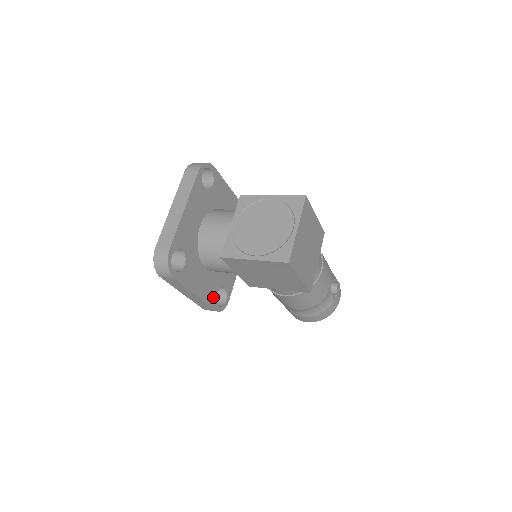
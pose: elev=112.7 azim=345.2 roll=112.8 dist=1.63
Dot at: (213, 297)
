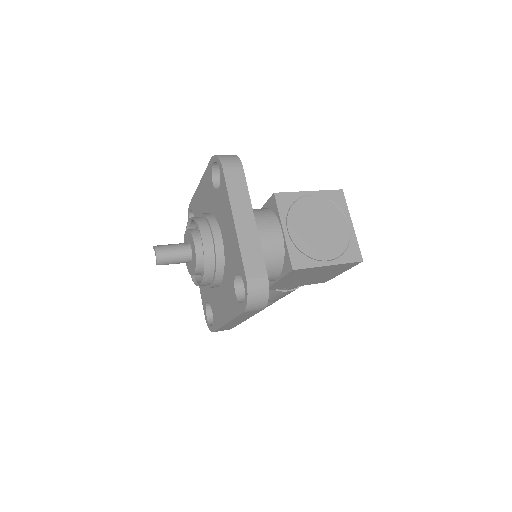
Dot at: occluded
